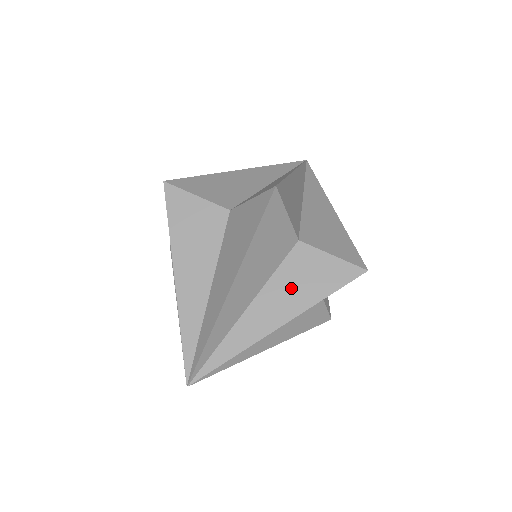
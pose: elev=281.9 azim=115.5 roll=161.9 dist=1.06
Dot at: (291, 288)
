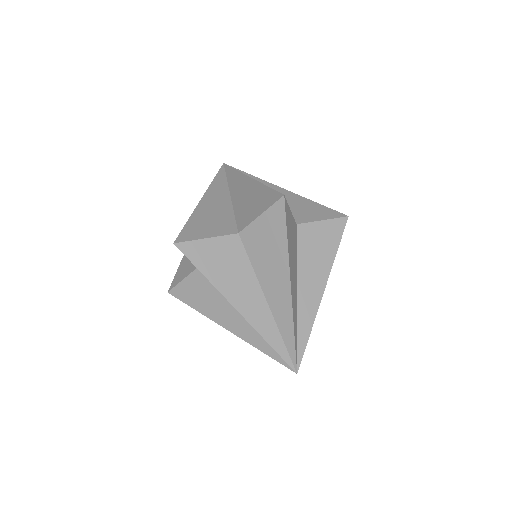
Dot at: (314, 260)
